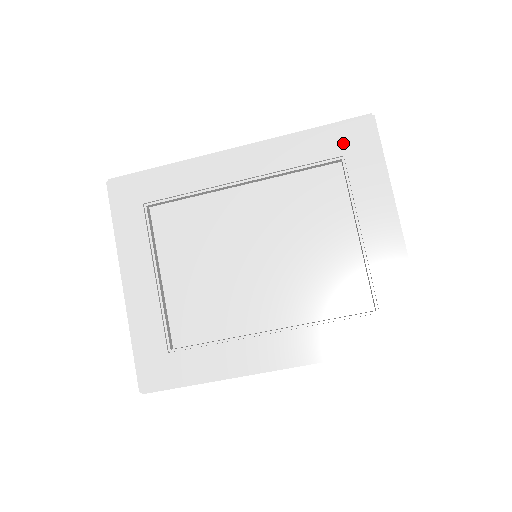
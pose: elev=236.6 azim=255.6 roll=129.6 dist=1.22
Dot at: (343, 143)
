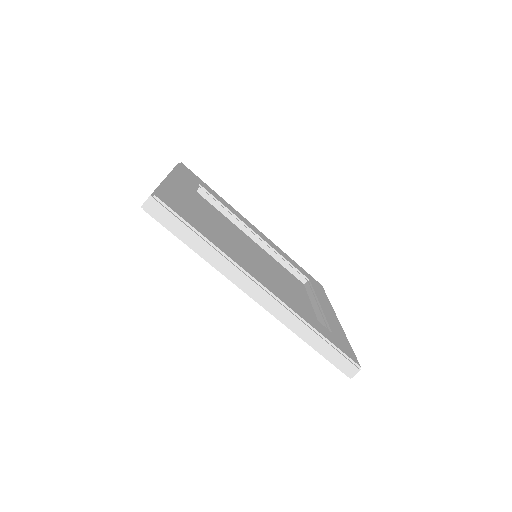
Dot at: (309, 277)
